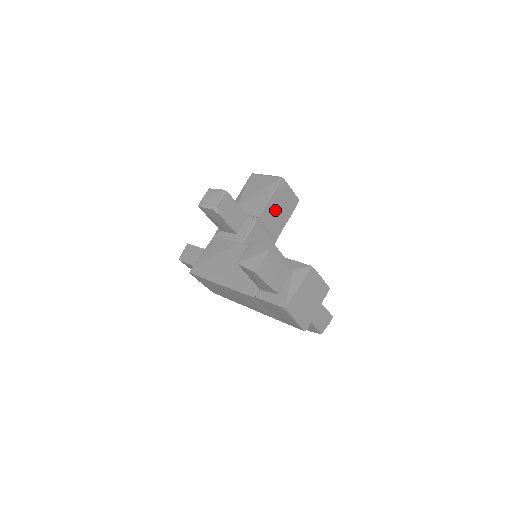
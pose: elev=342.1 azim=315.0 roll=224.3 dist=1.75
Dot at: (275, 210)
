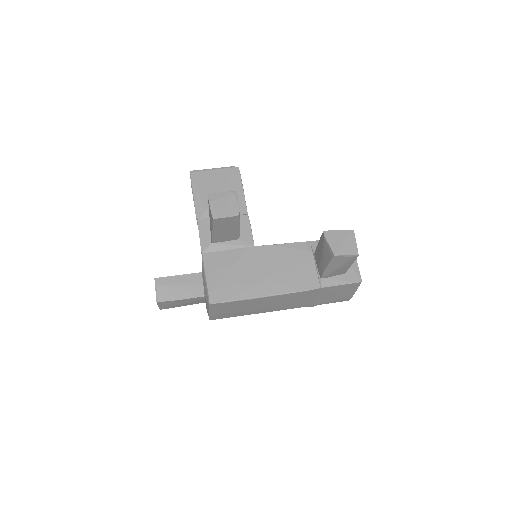
Dot at: occluded
